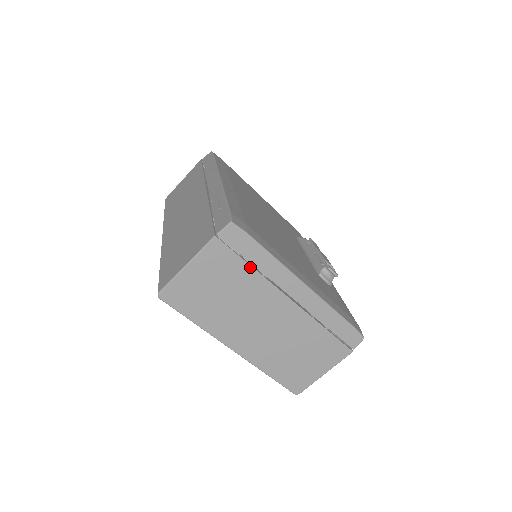
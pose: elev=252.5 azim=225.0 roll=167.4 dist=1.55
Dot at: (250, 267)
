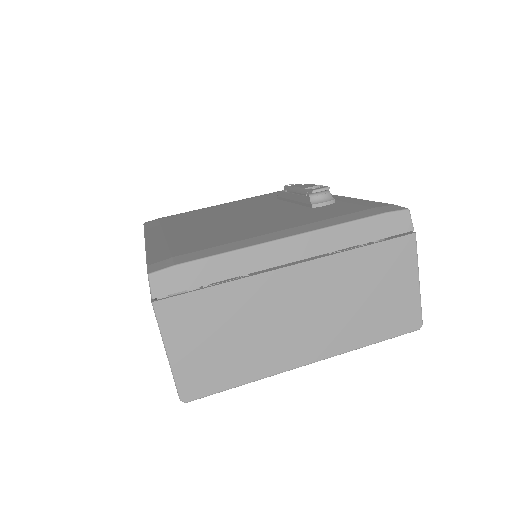
Dot at: (218, 287)
